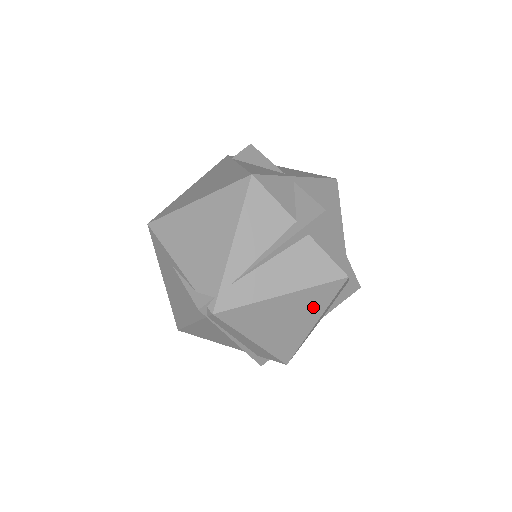
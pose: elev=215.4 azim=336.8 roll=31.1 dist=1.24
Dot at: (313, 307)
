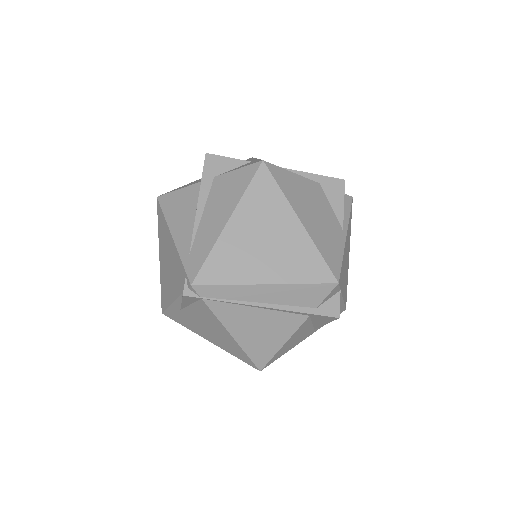
Dot at: (272, 209)
